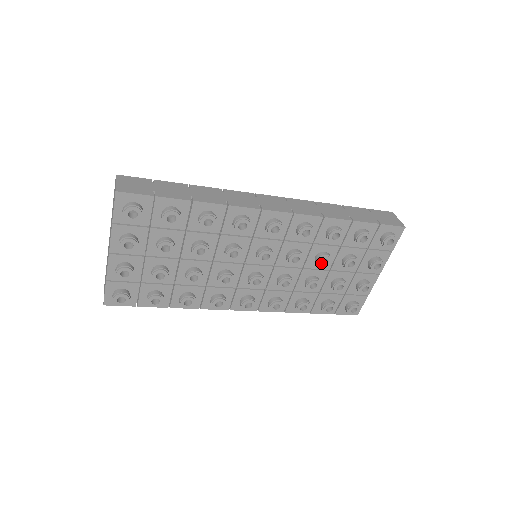
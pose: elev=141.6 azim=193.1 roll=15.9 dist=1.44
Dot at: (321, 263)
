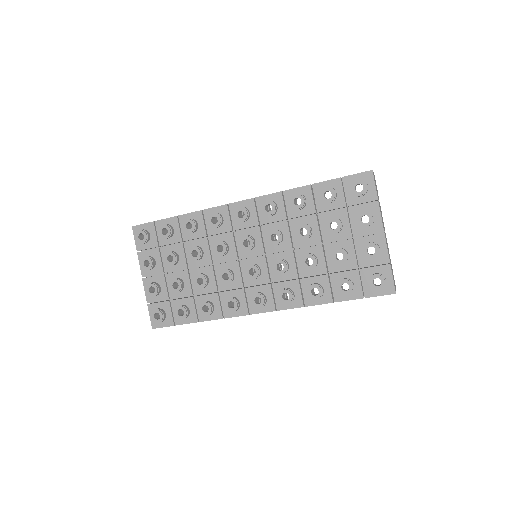
Dot at: (304, 235)
